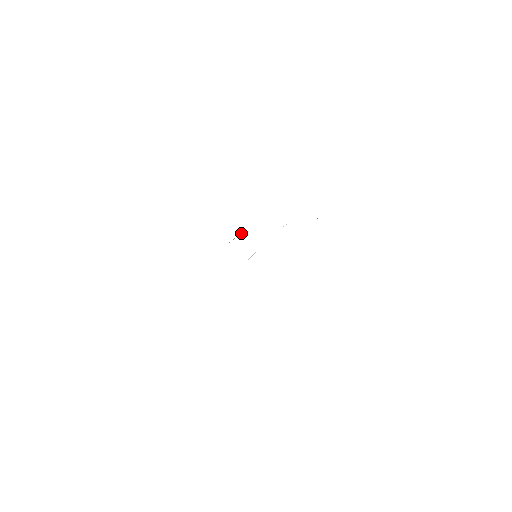
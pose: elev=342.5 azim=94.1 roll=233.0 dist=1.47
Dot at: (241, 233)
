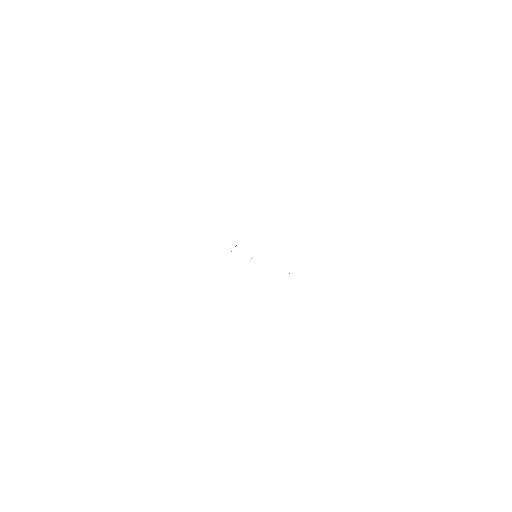
Dot at: occluded
